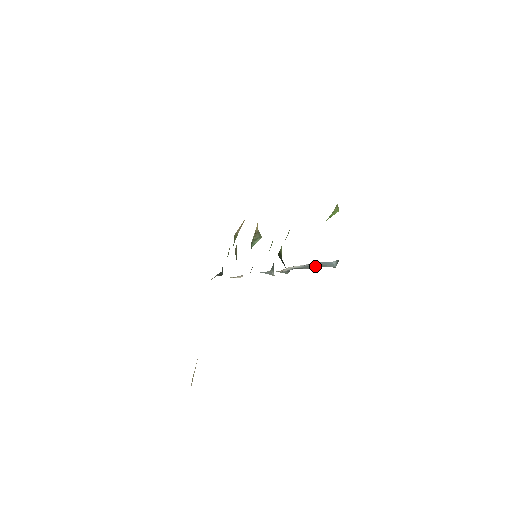
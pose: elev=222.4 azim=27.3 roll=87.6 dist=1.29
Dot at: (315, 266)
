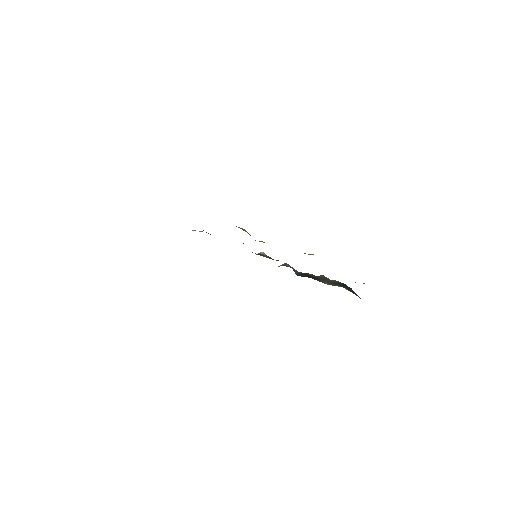
Dot at: occluded
